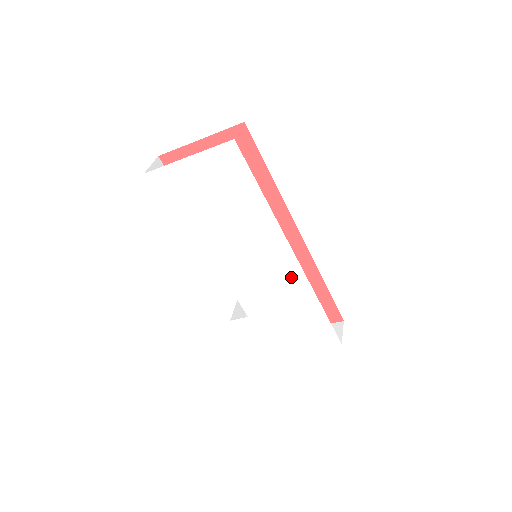
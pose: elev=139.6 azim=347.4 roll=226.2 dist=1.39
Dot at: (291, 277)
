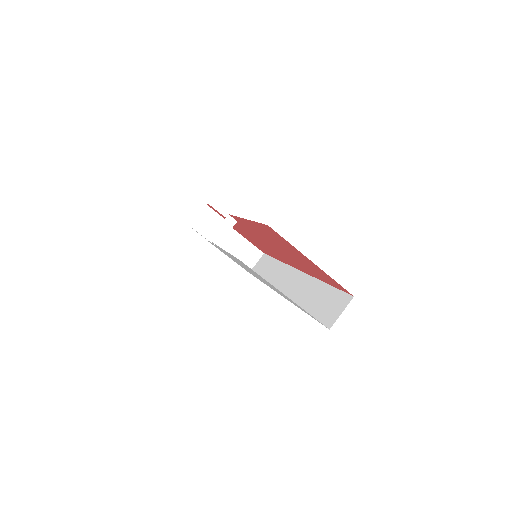
Dot at: occluded
